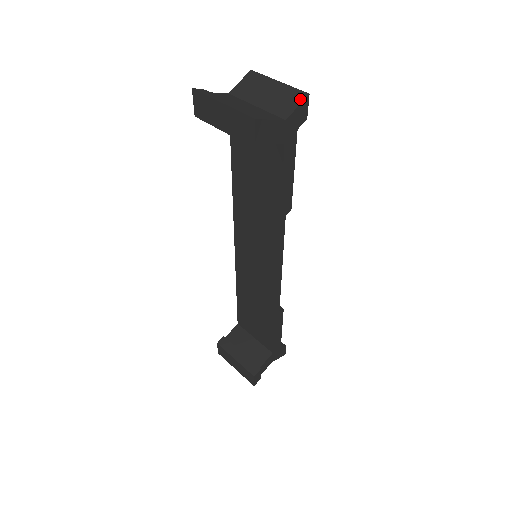
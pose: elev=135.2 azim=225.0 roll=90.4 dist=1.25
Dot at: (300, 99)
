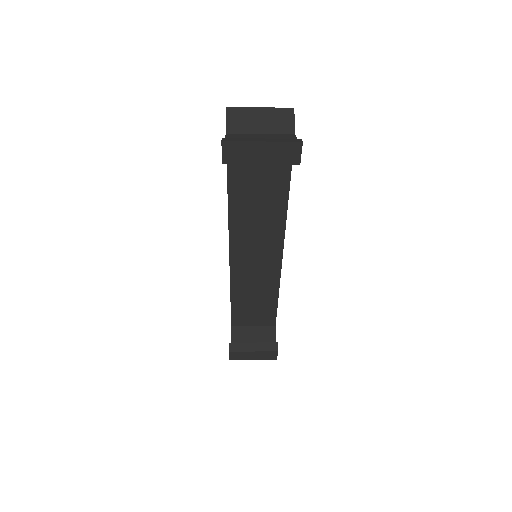
Dot at: (291, 114)
